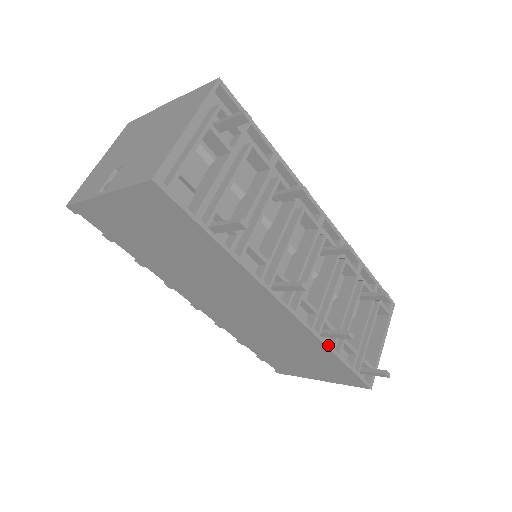
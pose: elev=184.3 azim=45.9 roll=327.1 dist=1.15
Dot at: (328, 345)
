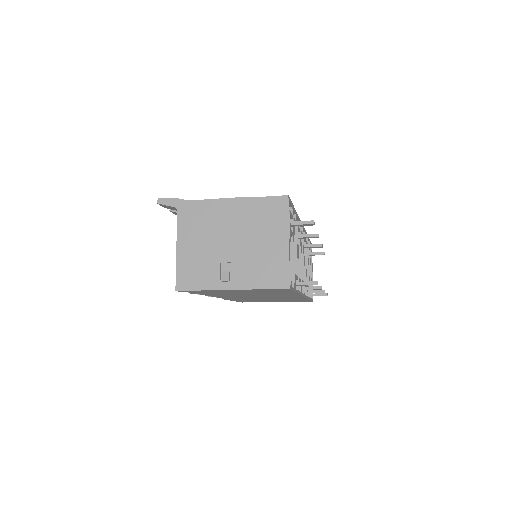
Dot at: occluded
